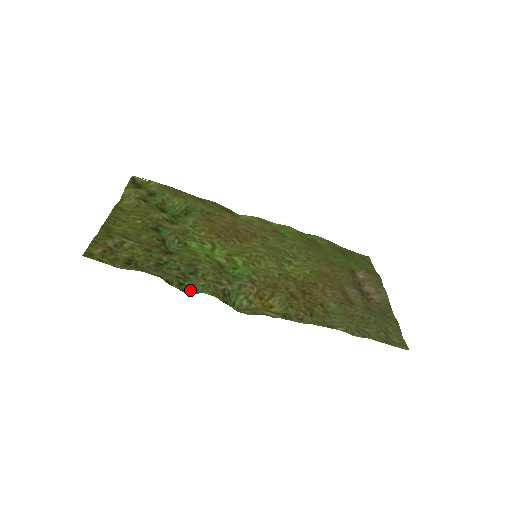
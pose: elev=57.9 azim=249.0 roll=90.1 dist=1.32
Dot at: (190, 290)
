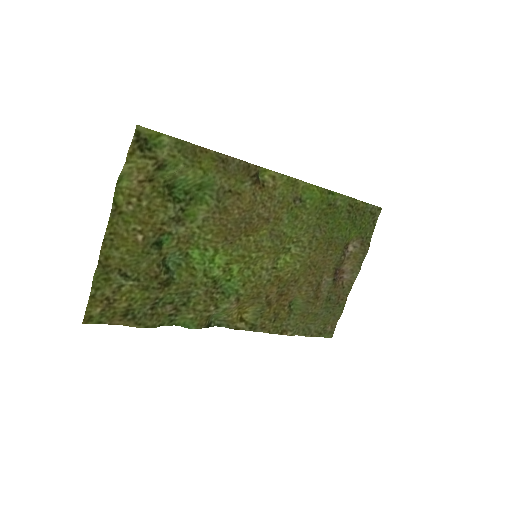
Dot at: (179, 323)
